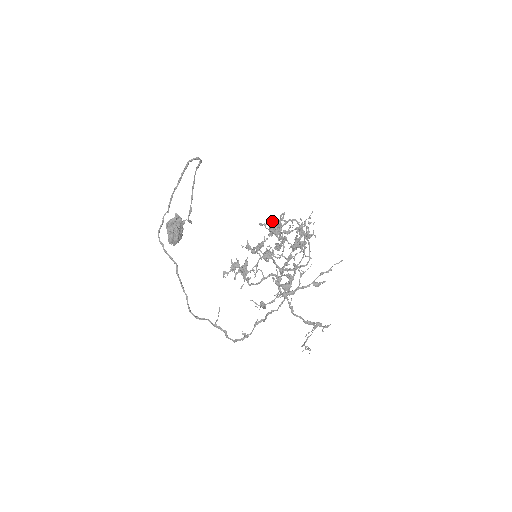
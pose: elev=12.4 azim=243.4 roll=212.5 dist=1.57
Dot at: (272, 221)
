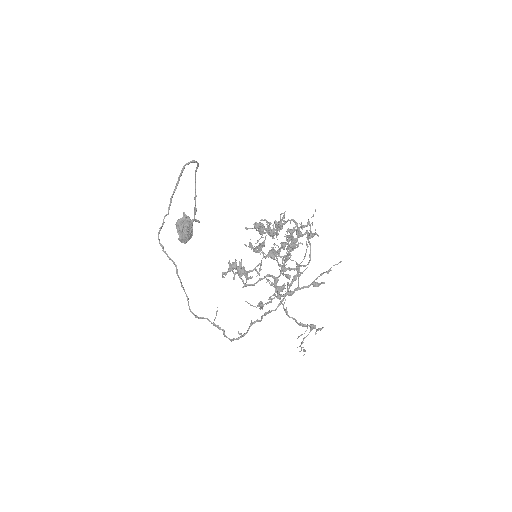
Dot at: (259, 225)
